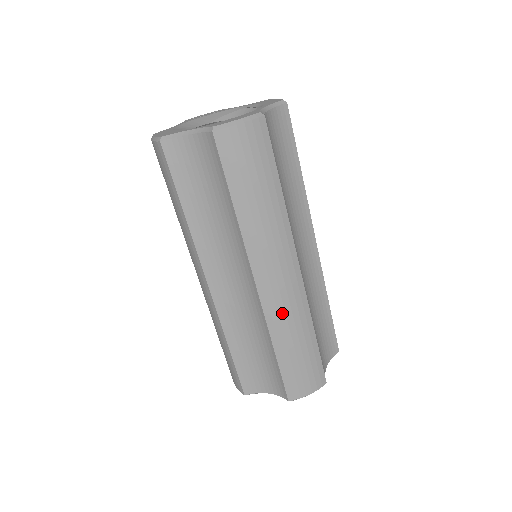
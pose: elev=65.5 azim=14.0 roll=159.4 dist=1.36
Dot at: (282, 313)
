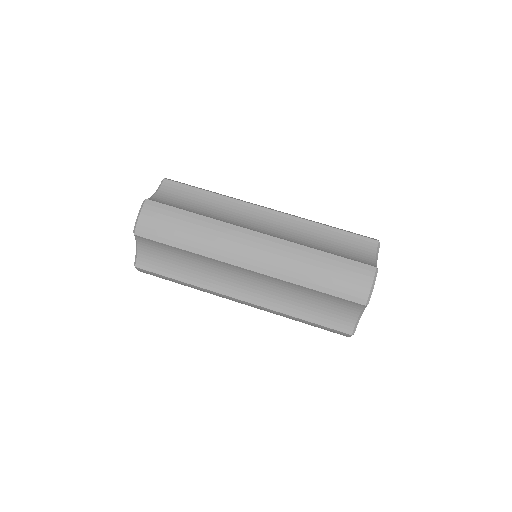
Dot at: occluded
